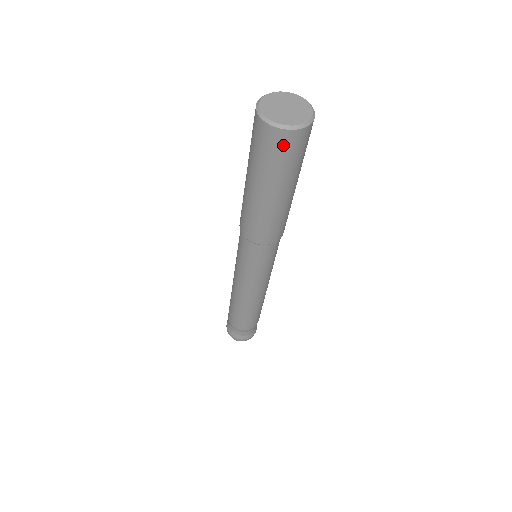
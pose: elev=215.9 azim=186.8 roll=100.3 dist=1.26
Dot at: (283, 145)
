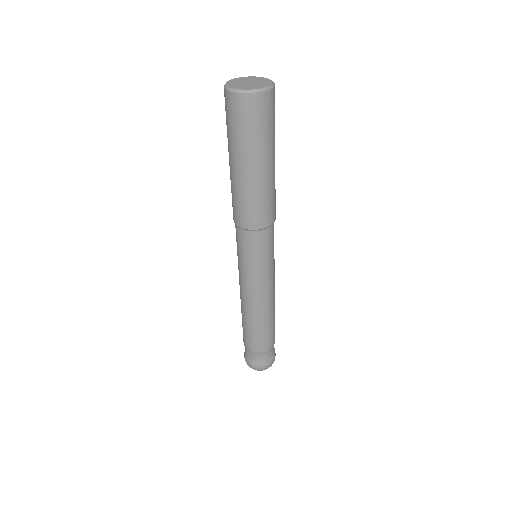
Dot at: (230, 107)
